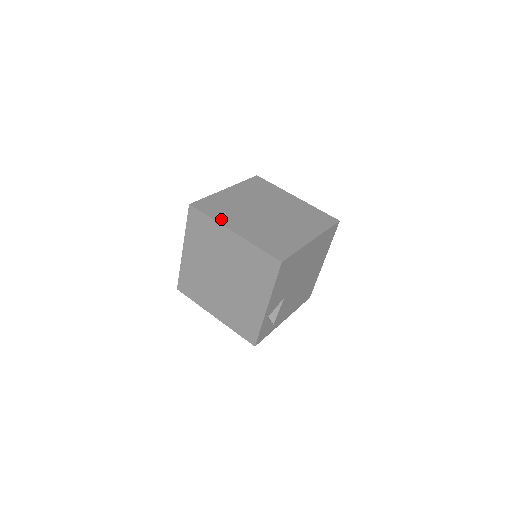
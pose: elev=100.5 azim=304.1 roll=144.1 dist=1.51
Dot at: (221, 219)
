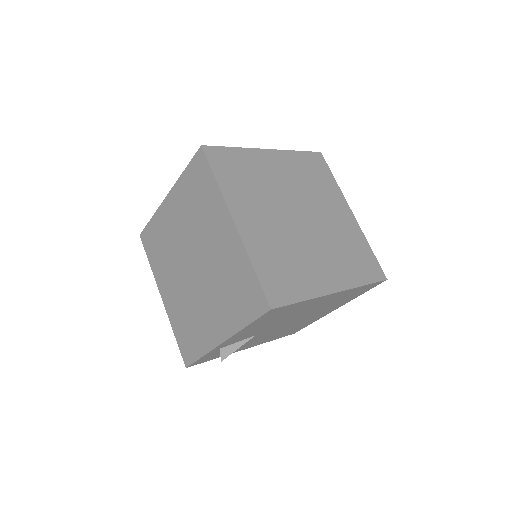
Dot at: (230, 193)
